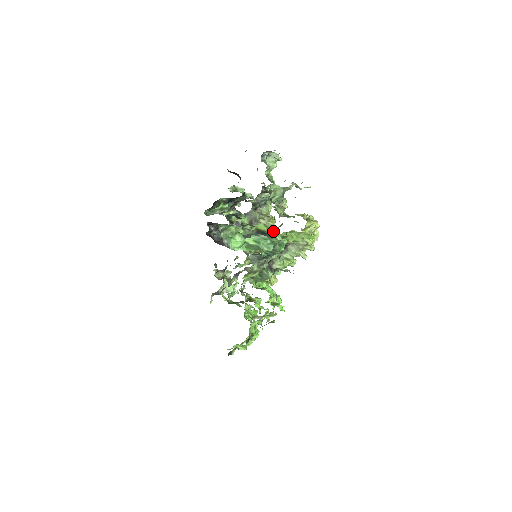
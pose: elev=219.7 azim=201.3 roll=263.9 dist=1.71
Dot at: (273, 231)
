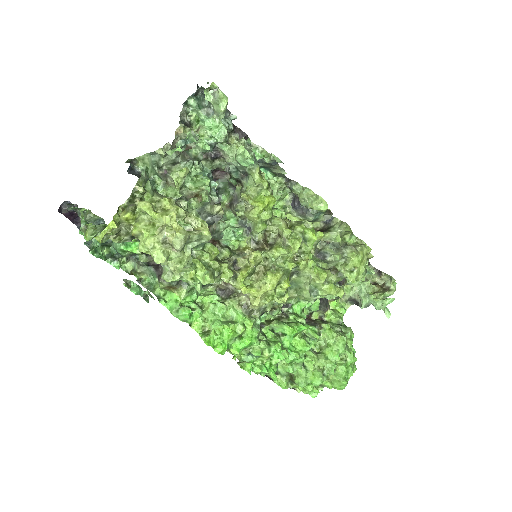
Dot at: occluded
